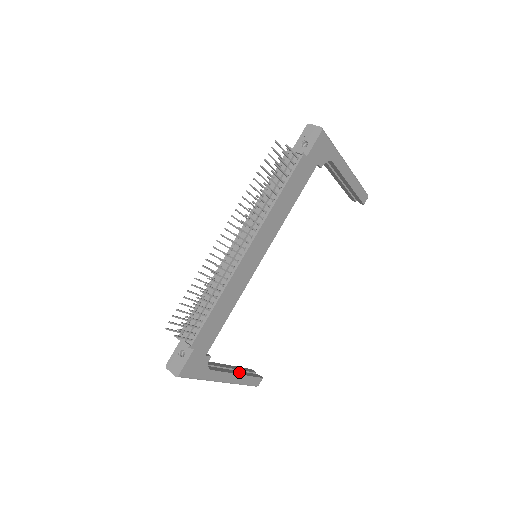
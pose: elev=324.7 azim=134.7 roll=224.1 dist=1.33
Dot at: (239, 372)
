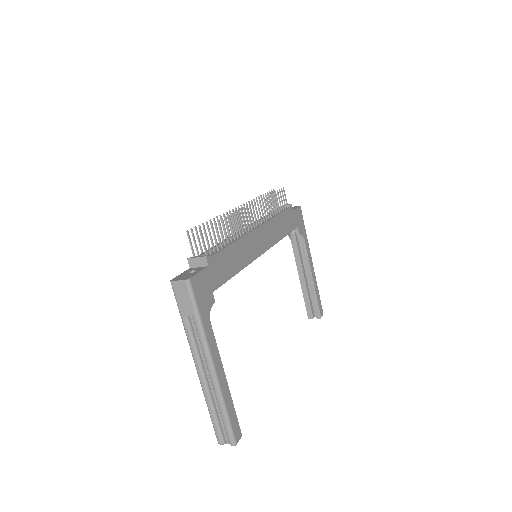
Dot at: occluded
